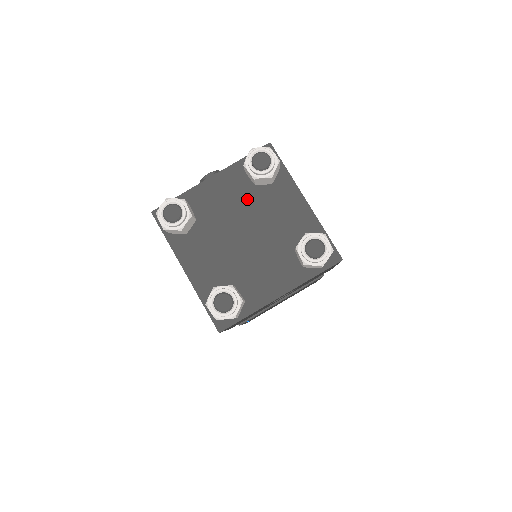
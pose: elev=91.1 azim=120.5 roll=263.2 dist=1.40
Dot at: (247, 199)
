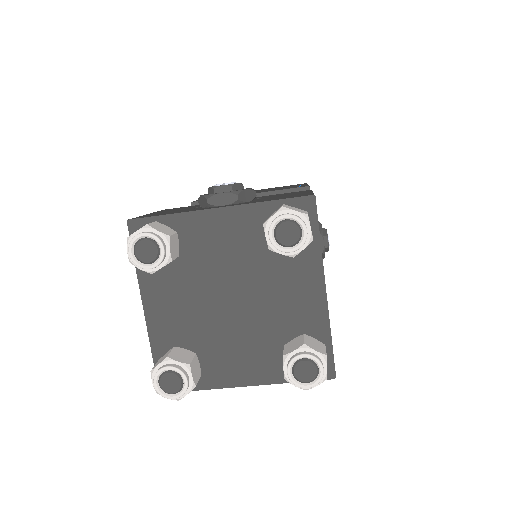
Dot at: (253, 257)
